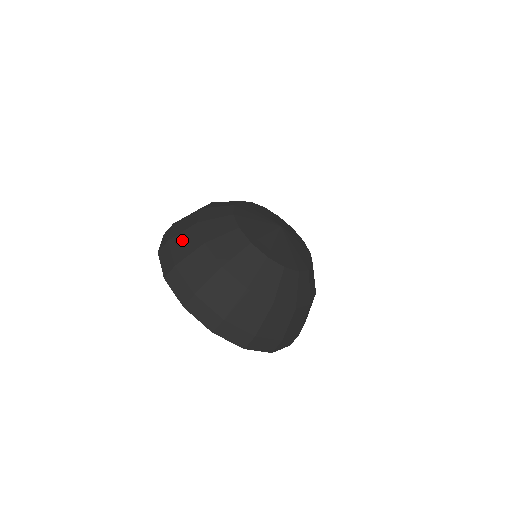
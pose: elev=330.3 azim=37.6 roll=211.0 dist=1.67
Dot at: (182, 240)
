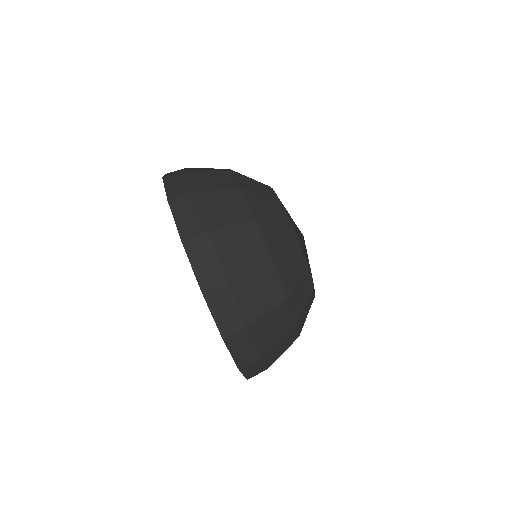
Dot at: (269, 325)
